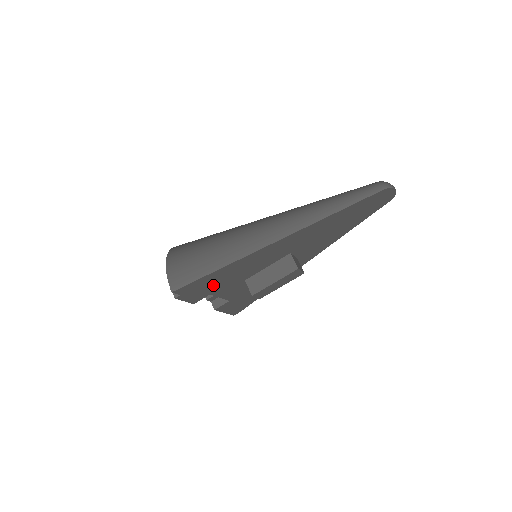
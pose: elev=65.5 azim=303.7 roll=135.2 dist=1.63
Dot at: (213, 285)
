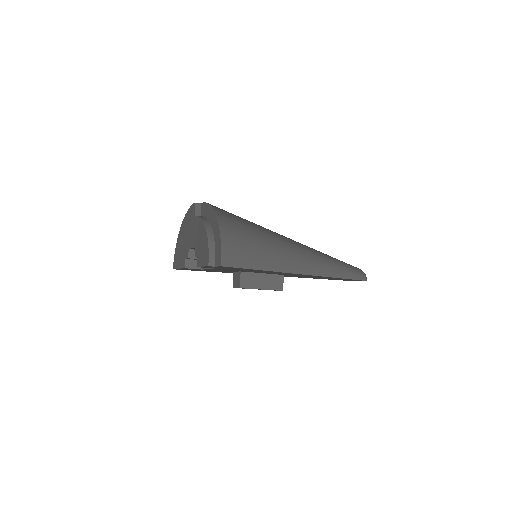
Dot at: (232, 269)
